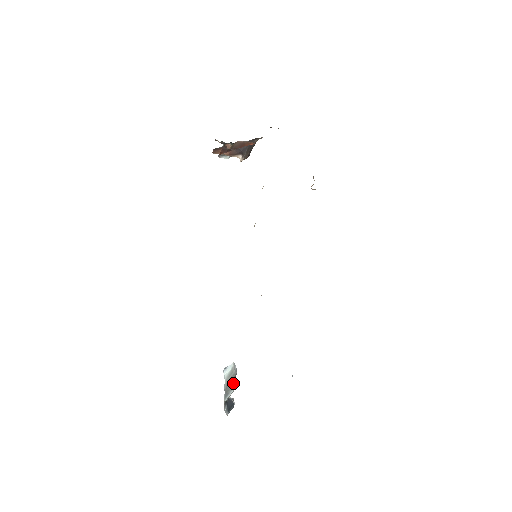
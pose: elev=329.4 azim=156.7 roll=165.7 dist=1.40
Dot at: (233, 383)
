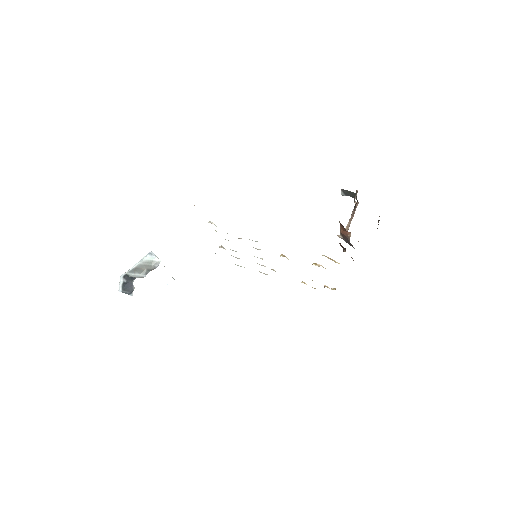
Dot at: (144, 271)
